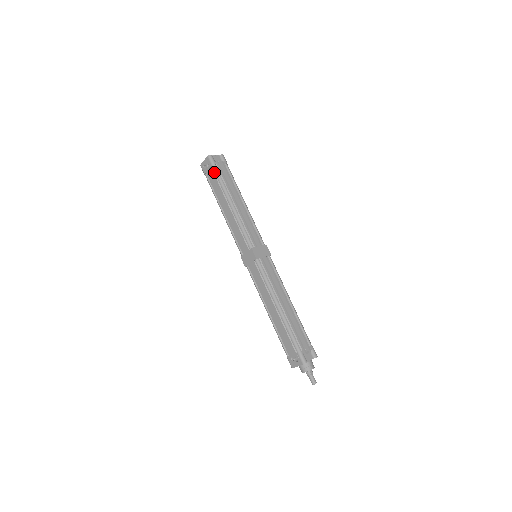
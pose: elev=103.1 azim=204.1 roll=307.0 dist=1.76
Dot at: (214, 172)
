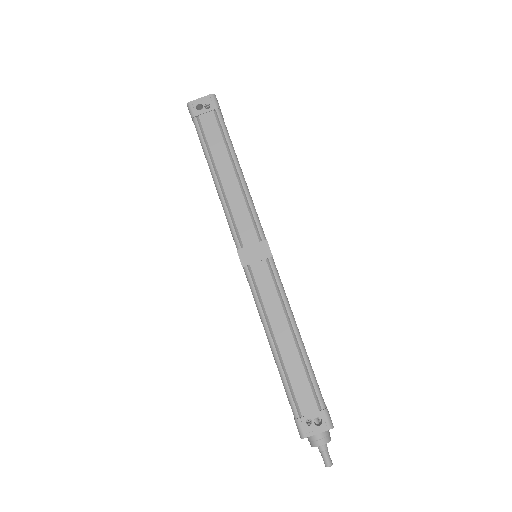
Dot at: (217, 119)
